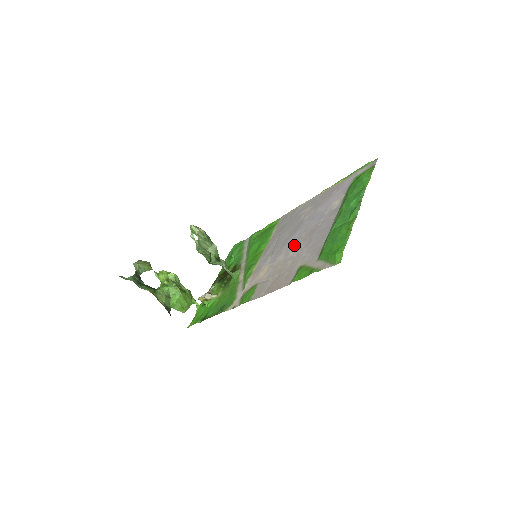
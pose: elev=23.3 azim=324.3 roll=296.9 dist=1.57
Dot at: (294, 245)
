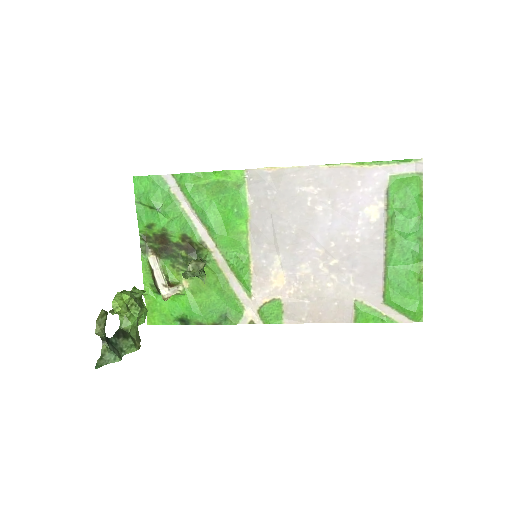
Dot at: (323, 258)
